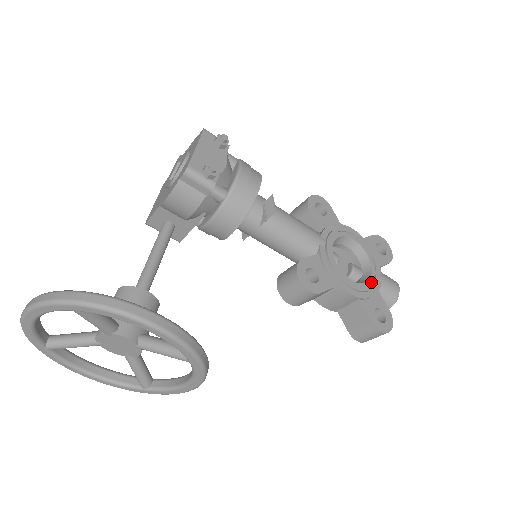
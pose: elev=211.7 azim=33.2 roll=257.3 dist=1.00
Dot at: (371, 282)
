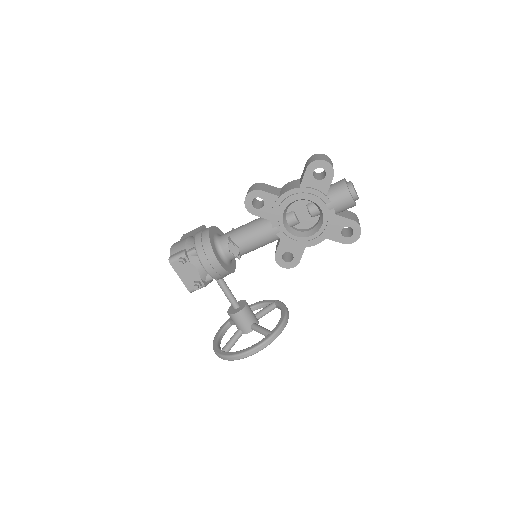
Dot at: (326, 220)
